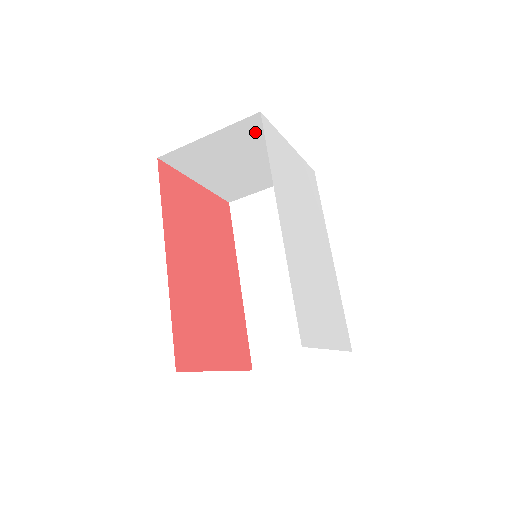
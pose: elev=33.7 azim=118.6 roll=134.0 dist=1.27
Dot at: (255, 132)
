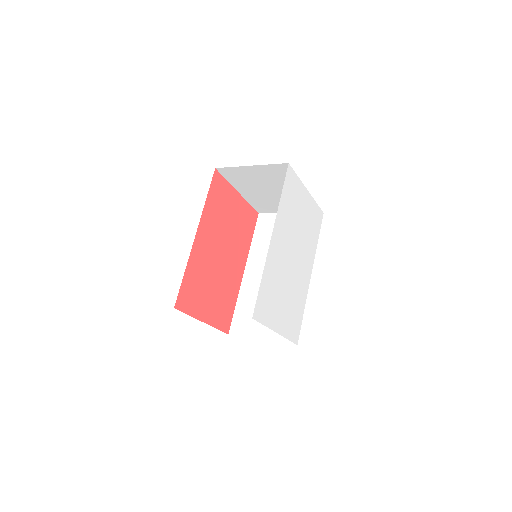
Dot at: (284, 174)
